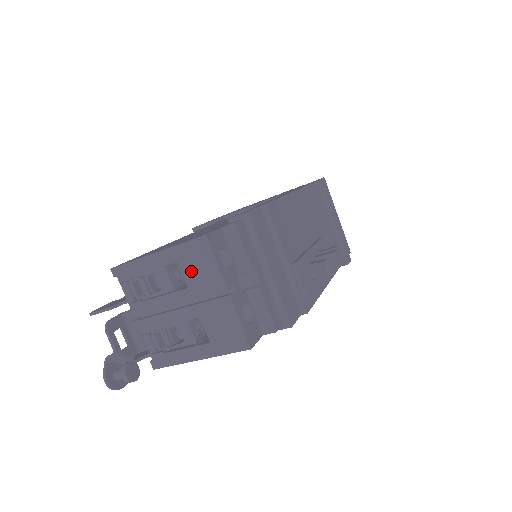
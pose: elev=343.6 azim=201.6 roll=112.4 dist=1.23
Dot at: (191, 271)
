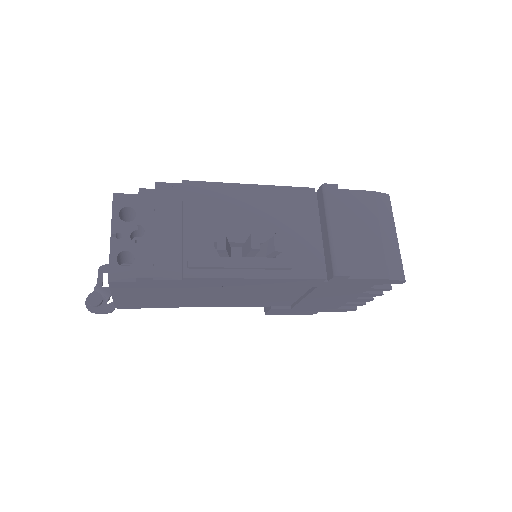
Dot at: occluded
